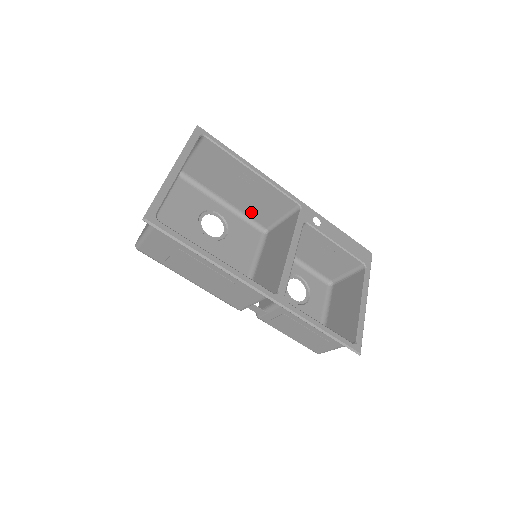
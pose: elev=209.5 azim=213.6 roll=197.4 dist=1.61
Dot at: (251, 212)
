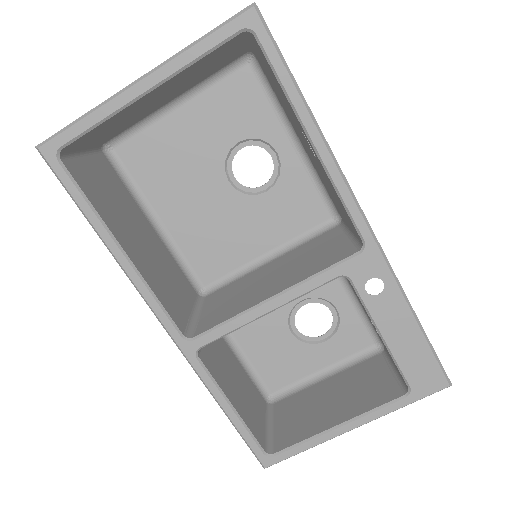
Dot at: occluded
